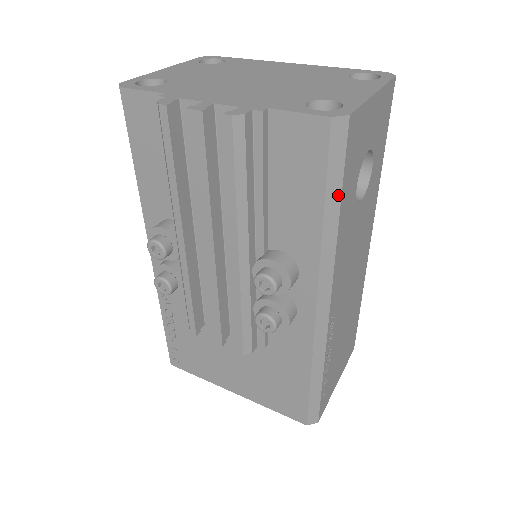
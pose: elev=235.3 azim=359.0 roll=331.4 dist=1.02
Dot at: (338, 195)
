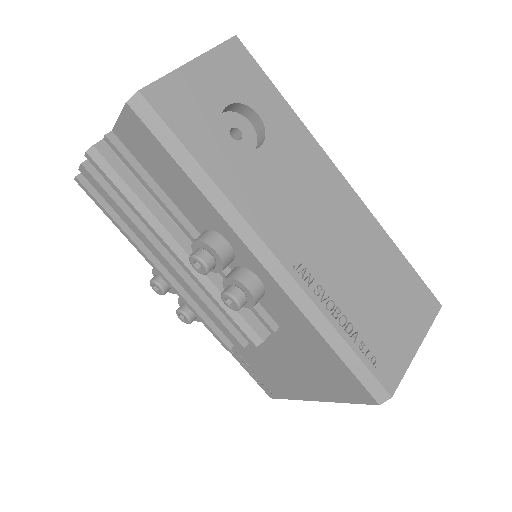
Dot at: (186, 154)
